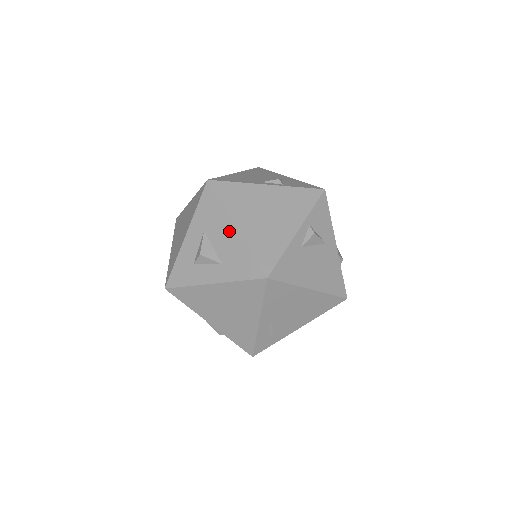
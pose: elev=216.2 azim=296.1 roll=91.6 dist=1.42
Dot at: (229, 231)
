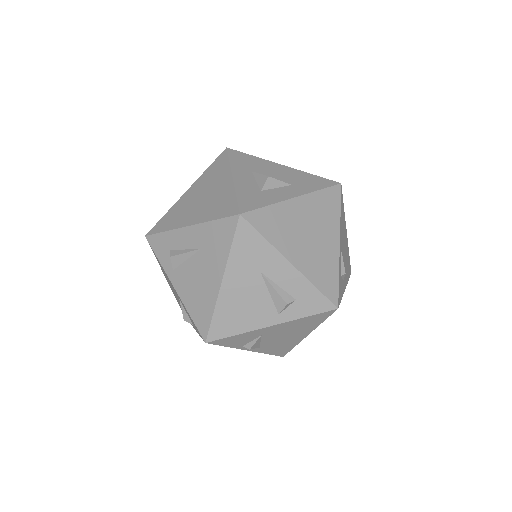
Dot at: (278, 168)
